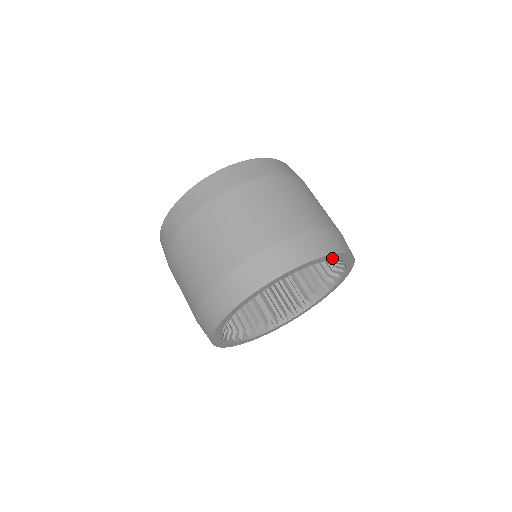
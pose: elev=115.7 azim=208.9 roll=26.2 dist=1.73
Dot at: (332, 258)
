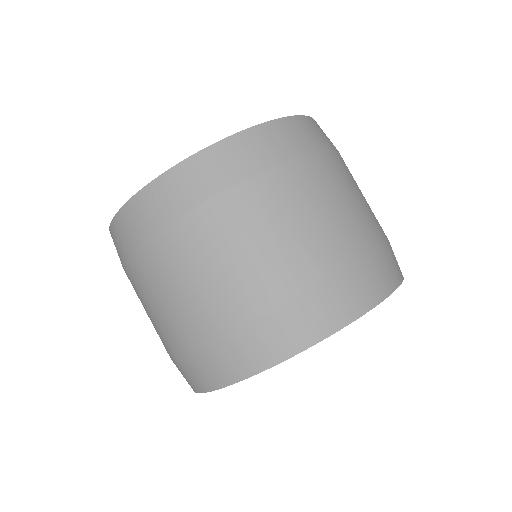
Dot at: occluded
